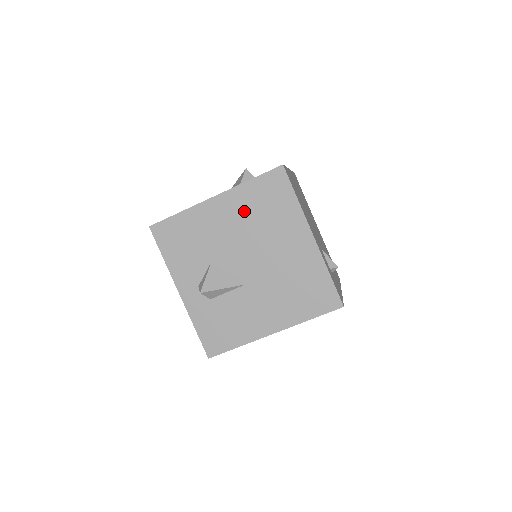
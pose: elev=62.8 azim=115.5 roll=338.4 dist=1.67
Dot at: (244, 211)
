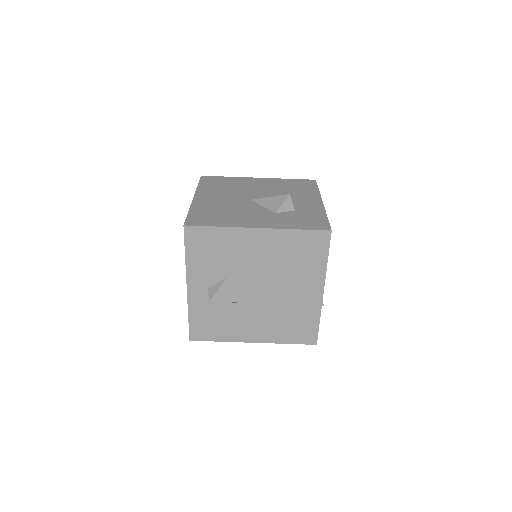
Dot at: (278, 251)
